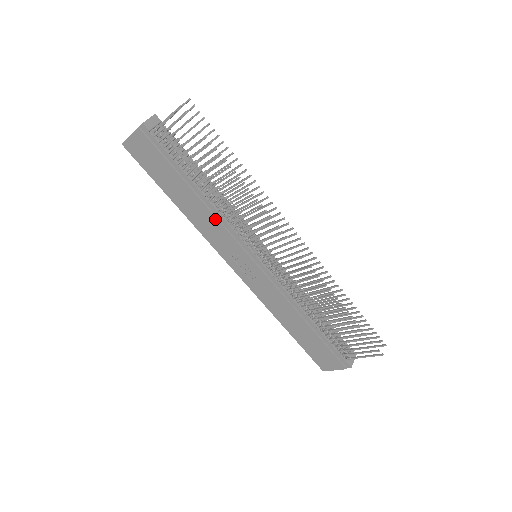
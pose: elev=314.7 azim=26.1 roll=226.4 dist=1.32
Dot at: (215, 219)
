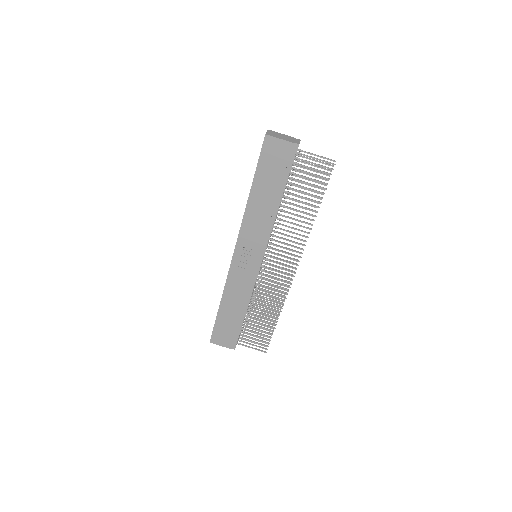
Dot at: (267, 223)
